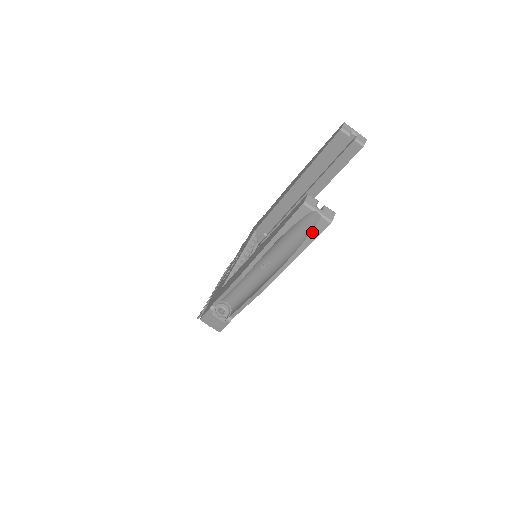
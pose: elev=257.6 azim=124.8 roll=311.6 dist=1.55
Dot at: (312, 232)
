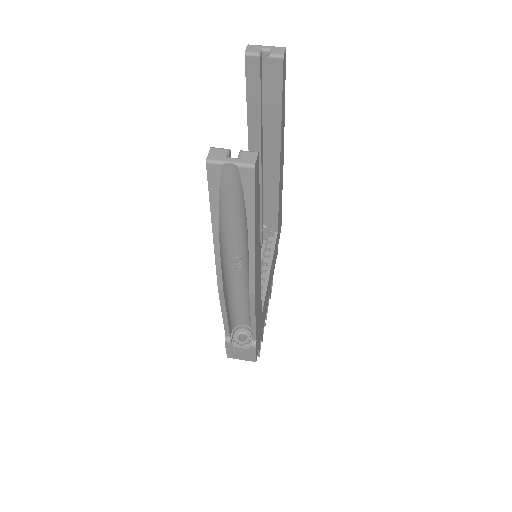
Dot at: (244, 193)
